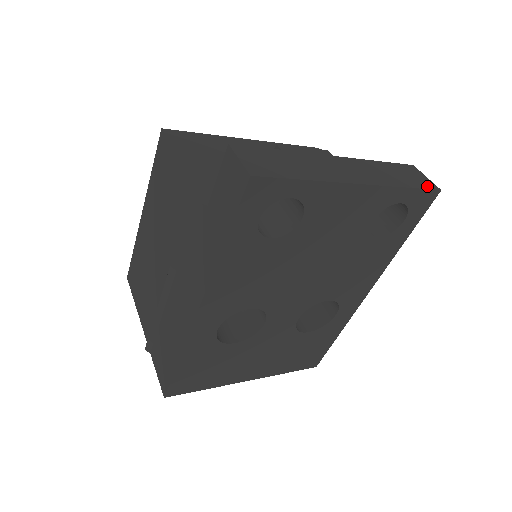
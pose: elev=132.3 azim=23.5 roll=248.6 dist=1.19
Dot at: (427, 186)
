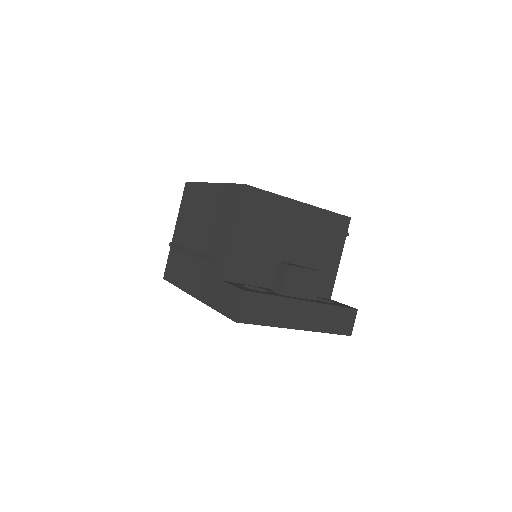
Dot at: (344, 332)
